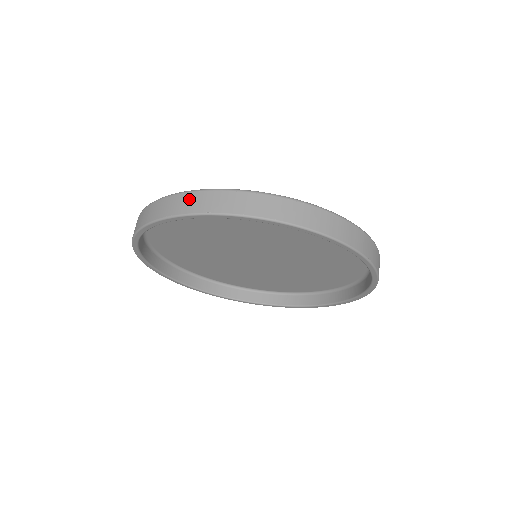
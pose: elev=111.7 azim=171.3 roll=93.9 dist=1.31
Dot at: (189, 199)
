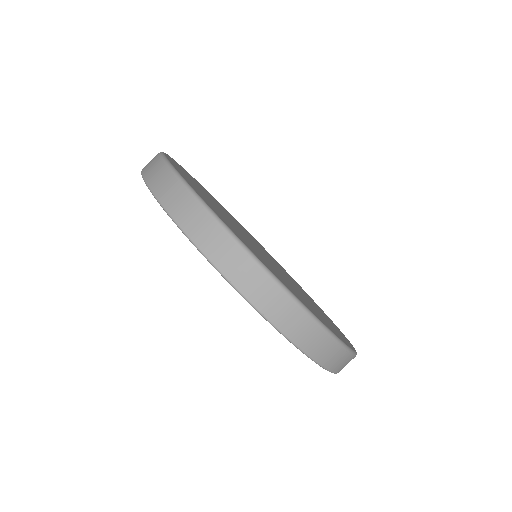
Dot at: (312, 333)
